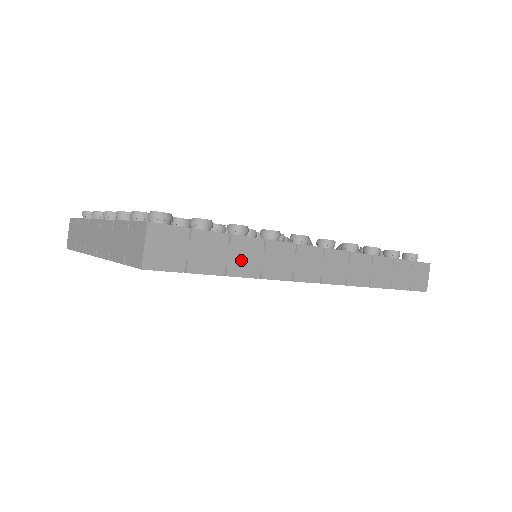
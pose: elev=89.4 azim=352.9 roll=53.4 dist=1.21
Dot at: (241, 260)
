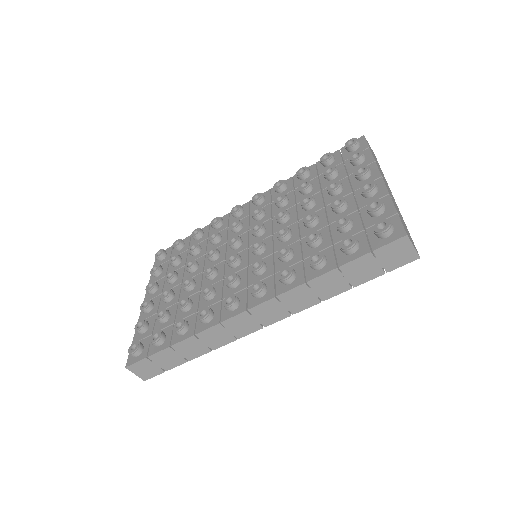
Dot at: (190, 351)
